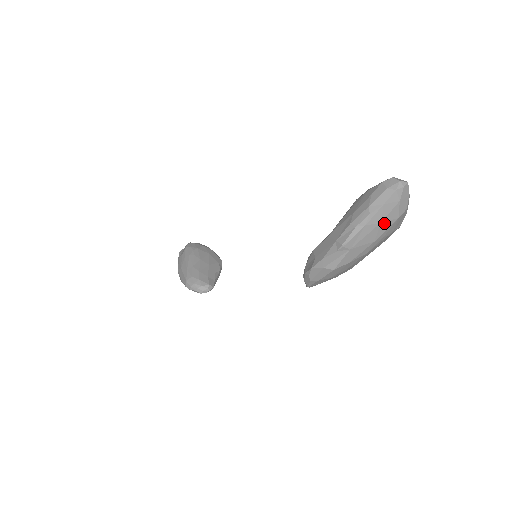
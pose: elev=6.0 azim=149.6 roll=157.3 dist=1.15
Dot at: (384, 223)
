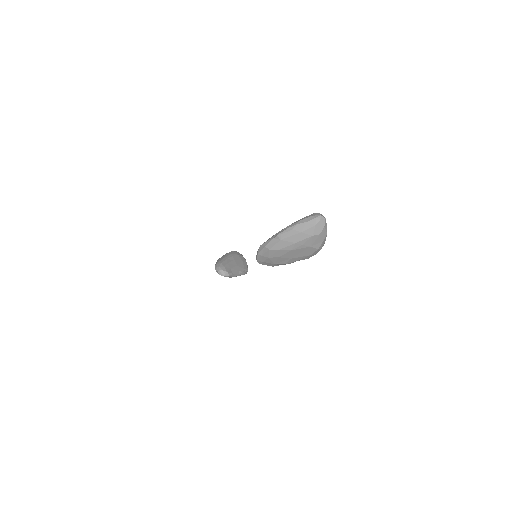
Dot at: (303, 234)
